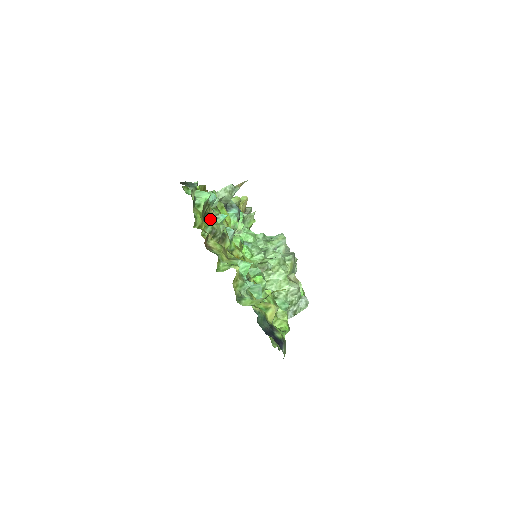
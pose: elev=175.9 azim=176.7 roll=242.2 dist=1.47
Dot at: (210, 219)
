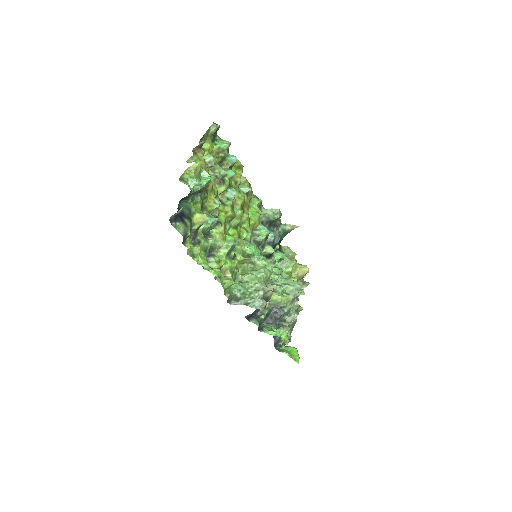
Dot at: (223, 169)
